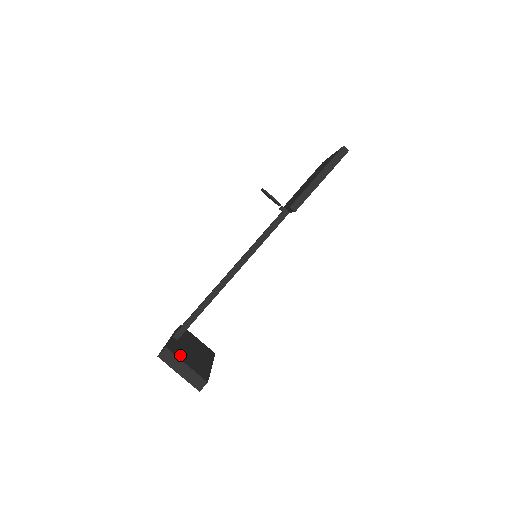
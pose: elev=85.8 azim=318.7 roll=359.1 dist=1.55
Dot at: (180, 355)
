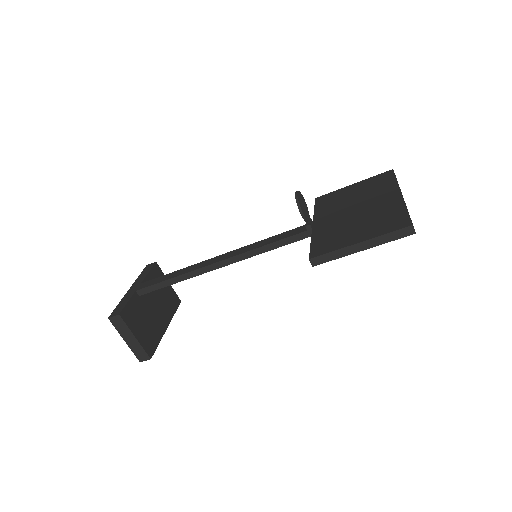
Dot at: (133, 323)
